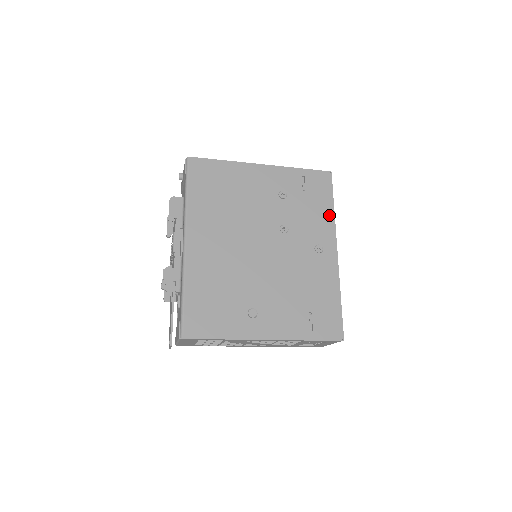
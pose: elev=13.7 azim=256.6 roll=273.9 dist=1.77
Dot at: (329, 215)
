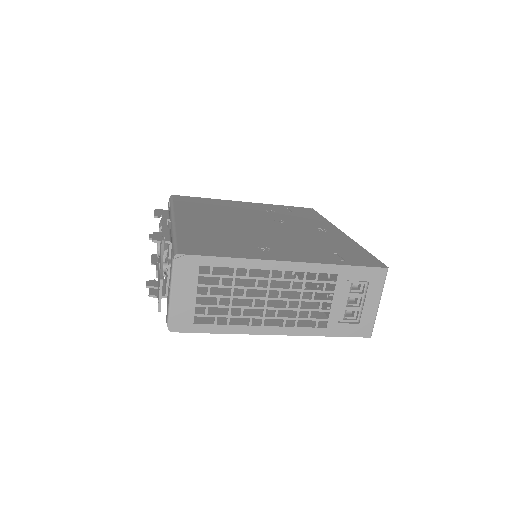
Dot at: (322, 220)
